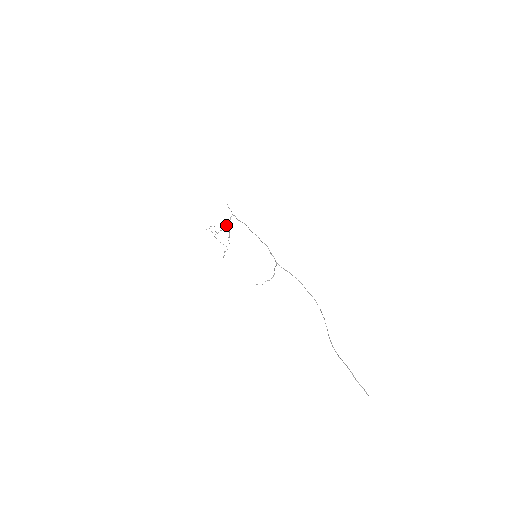
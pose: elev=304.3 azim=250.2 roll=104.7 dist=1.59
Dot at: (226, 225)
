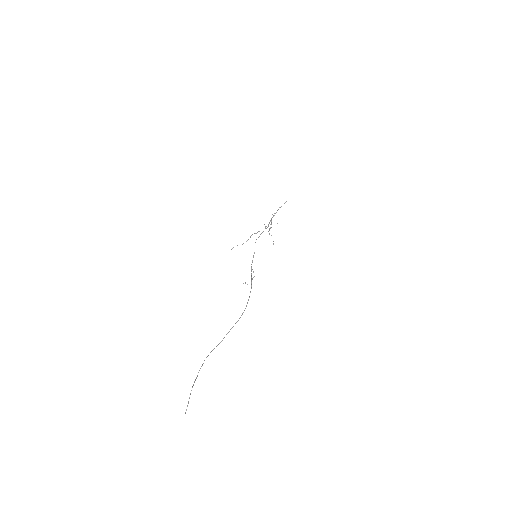
Dot at: (271, 223)
